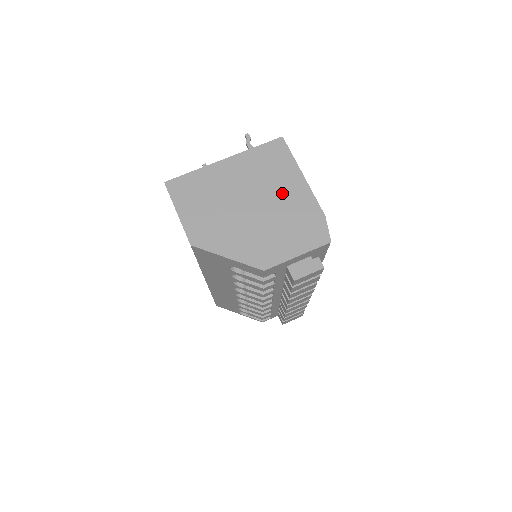
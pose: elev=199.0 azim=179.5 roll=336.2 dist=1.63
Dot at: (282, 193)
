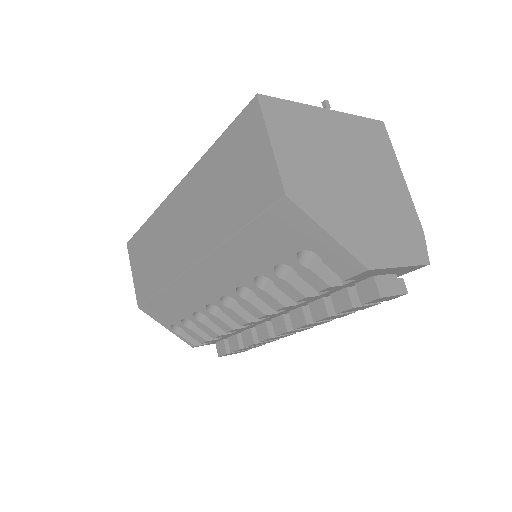
Dot at: (385, 183)
